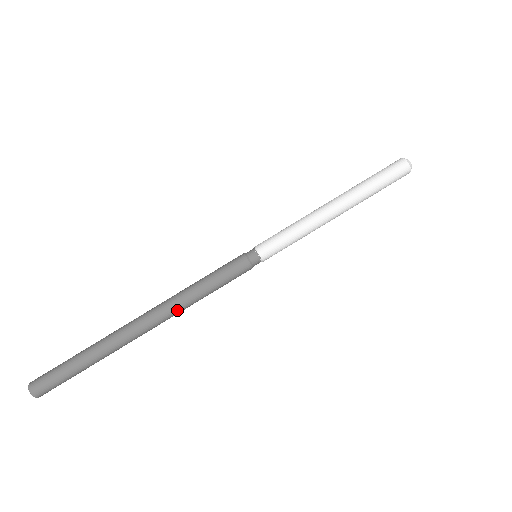
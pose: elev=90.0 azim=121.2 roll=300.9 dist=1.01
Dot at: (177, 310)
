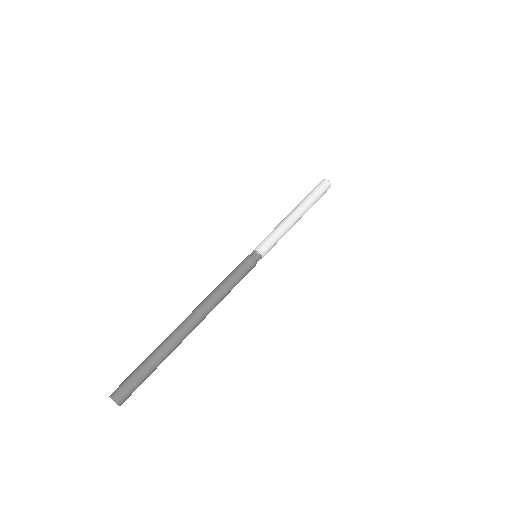
Dot at: (213, 303)
